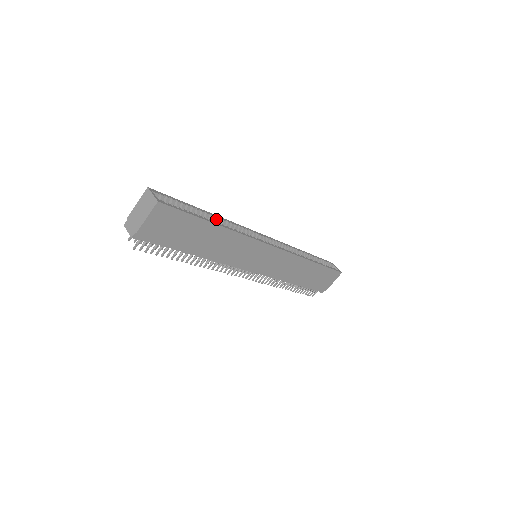
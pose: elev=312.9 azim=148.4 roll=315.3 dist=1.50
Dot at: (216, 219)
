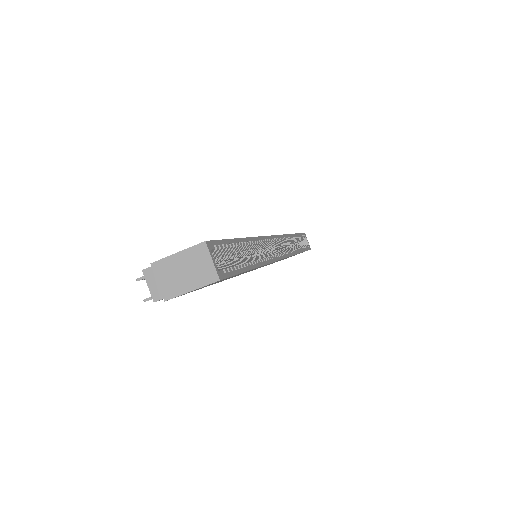
Dot at: (250, 245)
